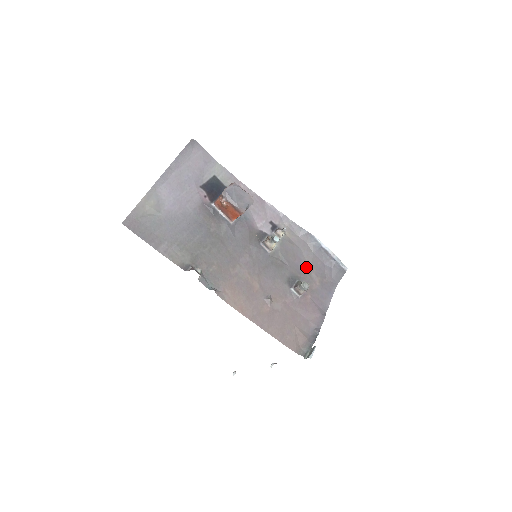
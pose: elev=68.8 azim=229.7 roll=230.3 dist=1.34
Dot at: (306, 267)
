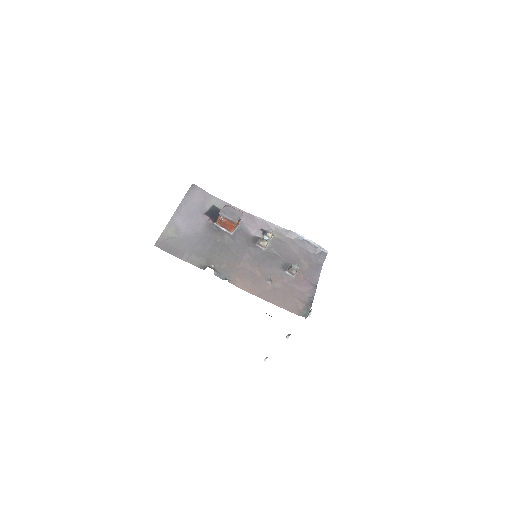
Dot at: (295, 256)
